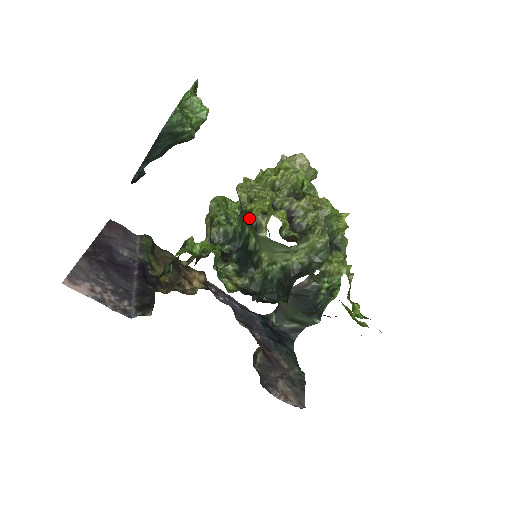
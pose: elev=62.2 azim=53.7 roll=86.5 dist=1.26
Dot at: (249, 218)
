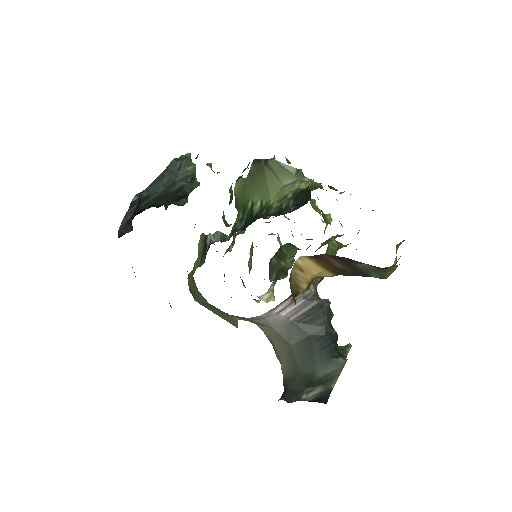
Dot at: (257, 161)
